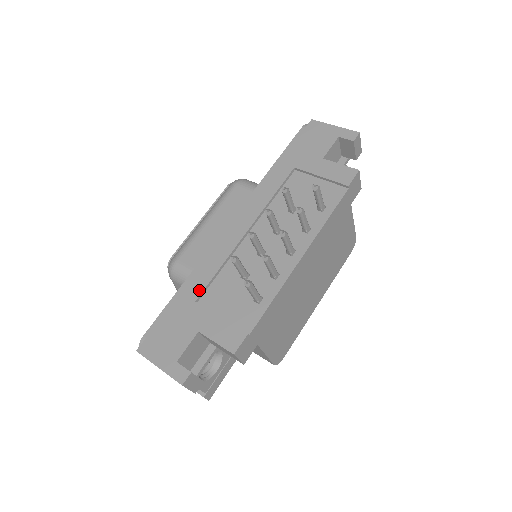
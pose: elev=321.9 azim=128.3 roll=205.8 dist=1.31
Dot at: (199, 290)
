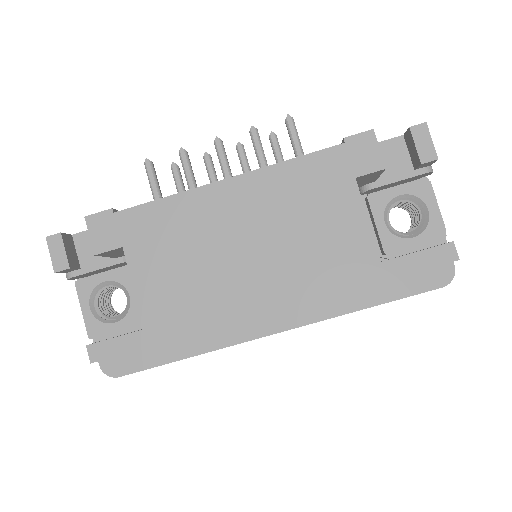
Dot at: occluded
